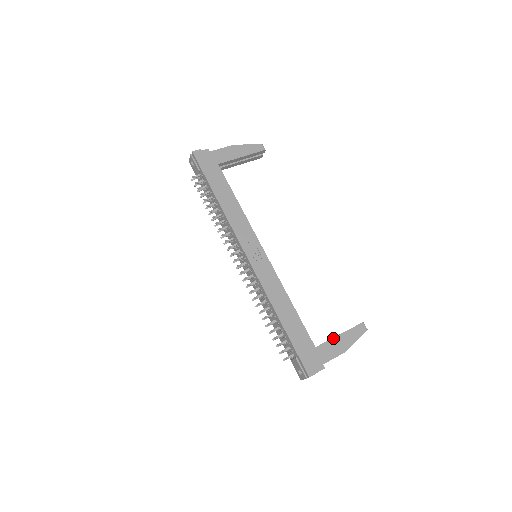
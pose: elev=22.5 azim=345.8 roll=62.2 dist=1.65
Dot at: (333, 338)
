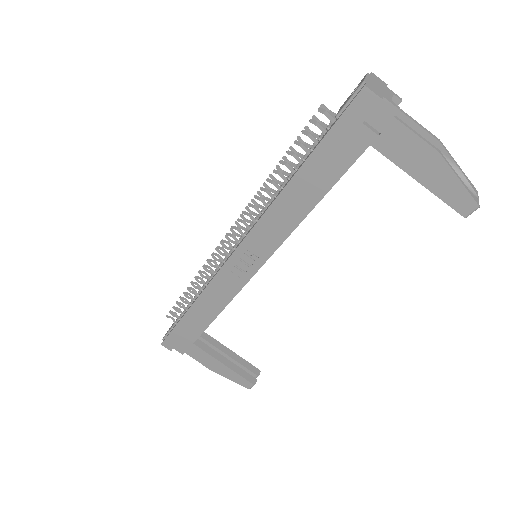
Dot at: (216, 359)
